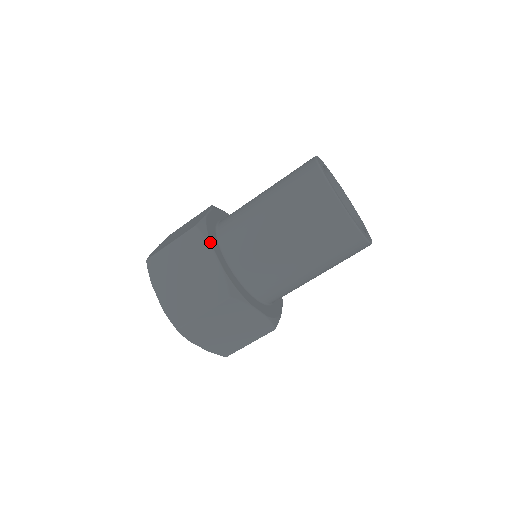
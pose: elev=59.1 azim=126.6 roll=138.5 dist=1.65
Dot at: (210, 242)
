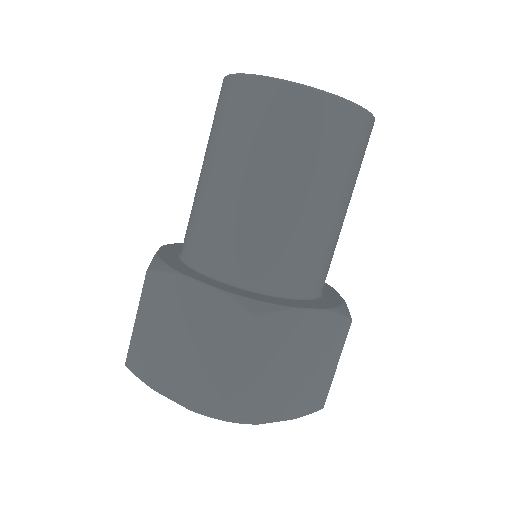
Dot at: (164, 245)
